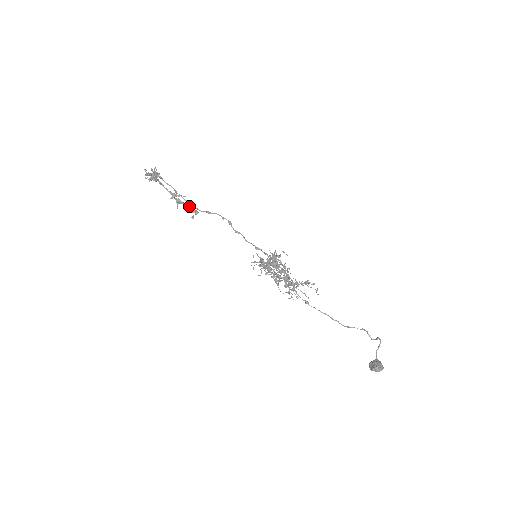
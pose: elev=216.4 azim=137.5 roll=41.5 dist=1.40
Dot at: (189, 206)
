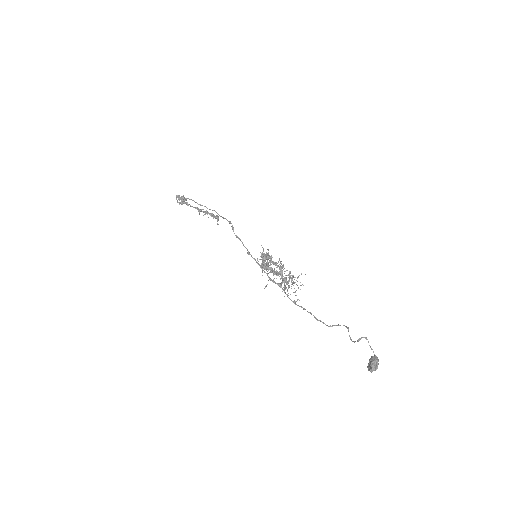
Dot at: (211, 215)
